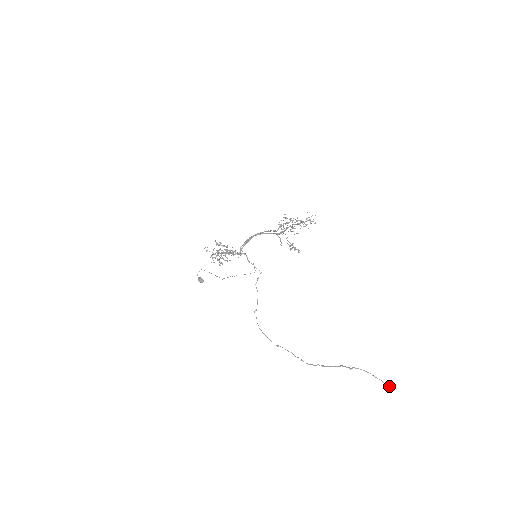
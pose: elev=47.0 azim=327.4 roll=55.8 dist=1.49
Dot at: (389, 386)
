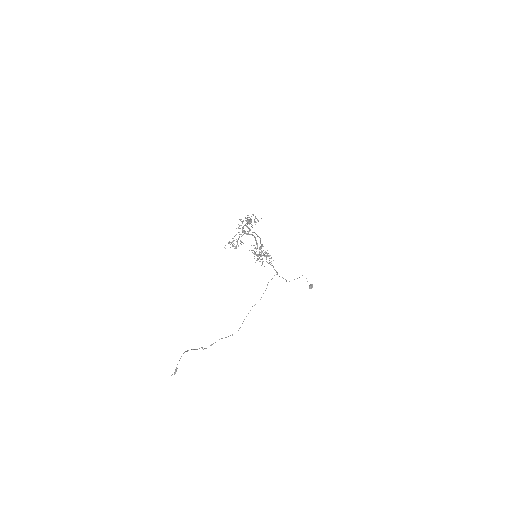
Dot at: (175, 371)
